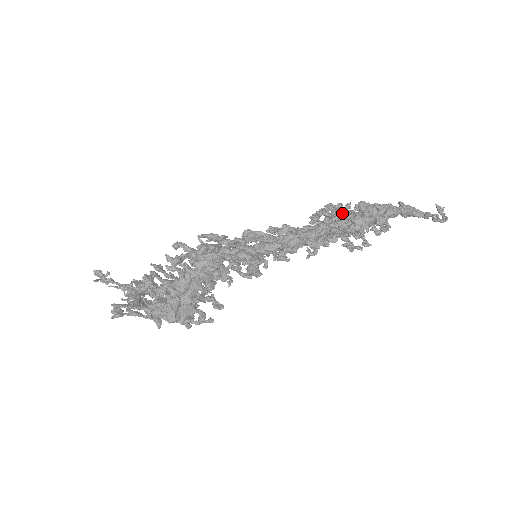
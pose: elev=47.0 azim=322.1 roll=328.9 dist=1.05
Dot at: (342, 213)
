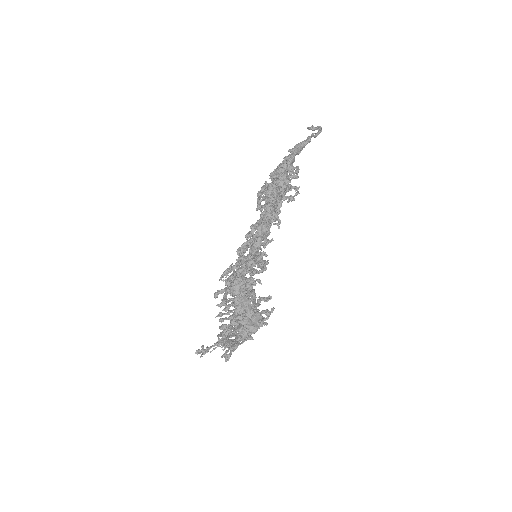
Dot at: (268, 190)
